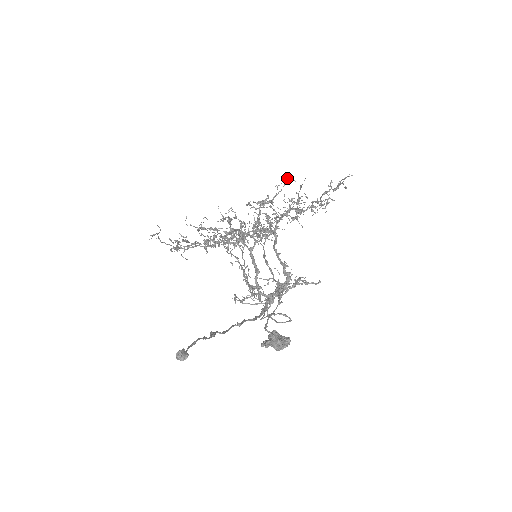
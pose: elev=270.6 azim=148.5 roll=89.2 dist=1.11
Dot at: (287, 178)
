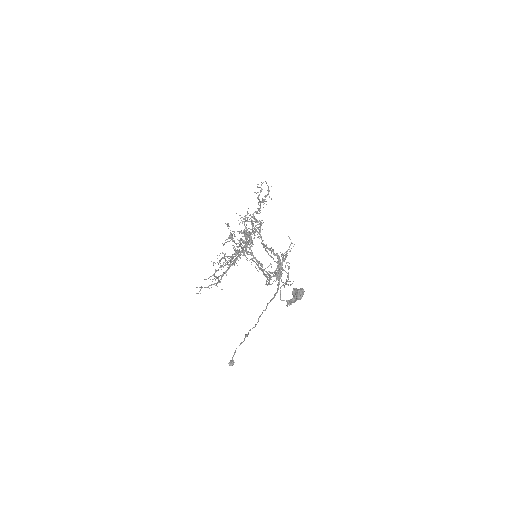
Dot at: (226, 224)
